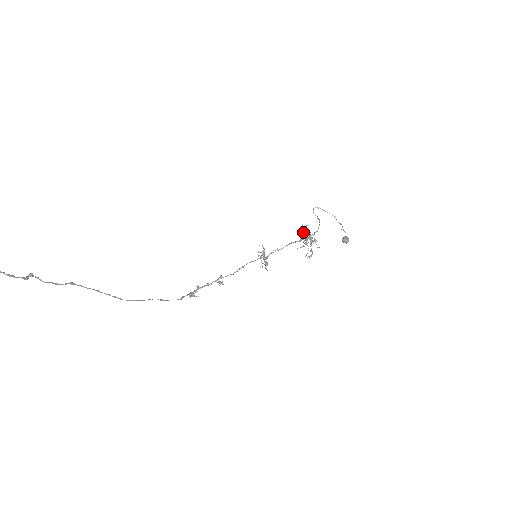
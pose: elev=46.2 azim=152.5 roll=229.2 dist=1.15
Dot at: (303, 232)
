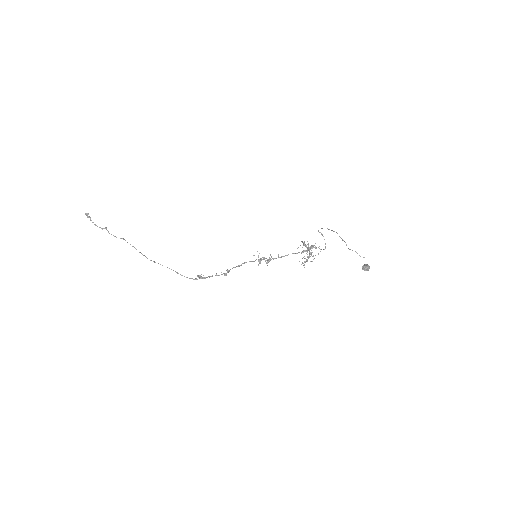
Dot at: (318, 254)
